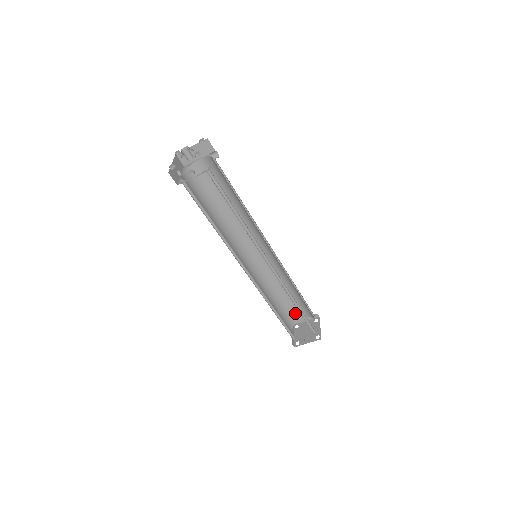
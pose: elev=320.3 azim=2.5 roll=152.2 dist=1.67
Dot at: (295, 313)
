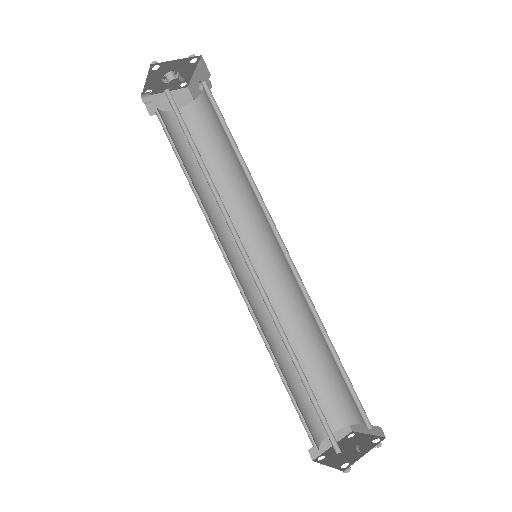
Dot at: (313, 422)
